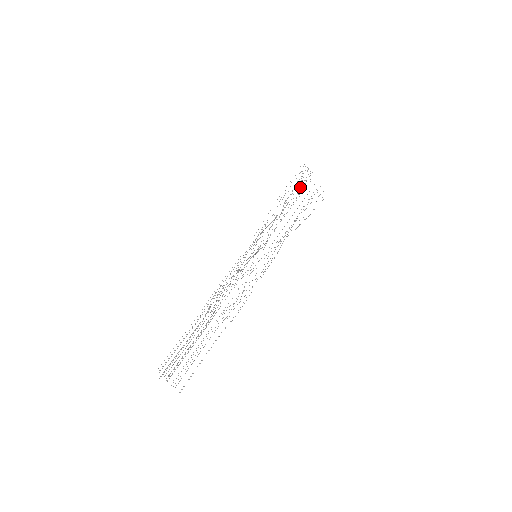
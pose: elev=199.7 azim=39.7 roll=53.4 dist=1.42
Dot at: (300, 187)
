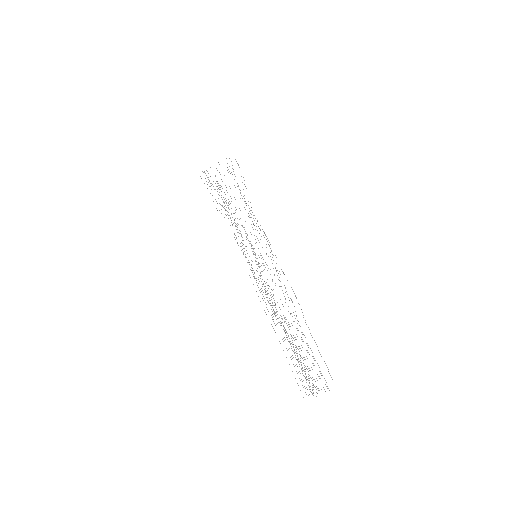
Dot at: occluded
